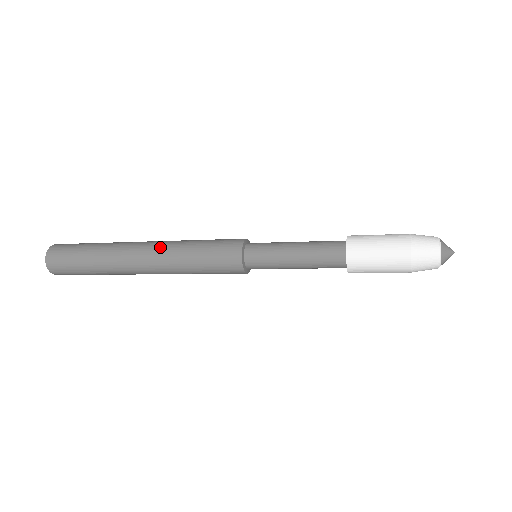
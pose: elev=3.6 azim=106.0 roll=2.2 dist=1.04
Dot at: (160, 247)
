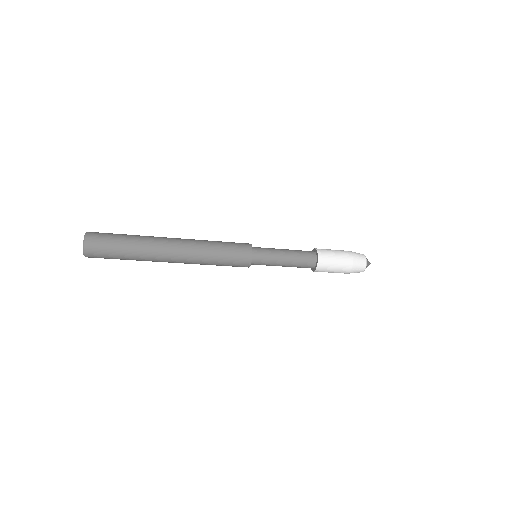
Dot at: (190, 247)
